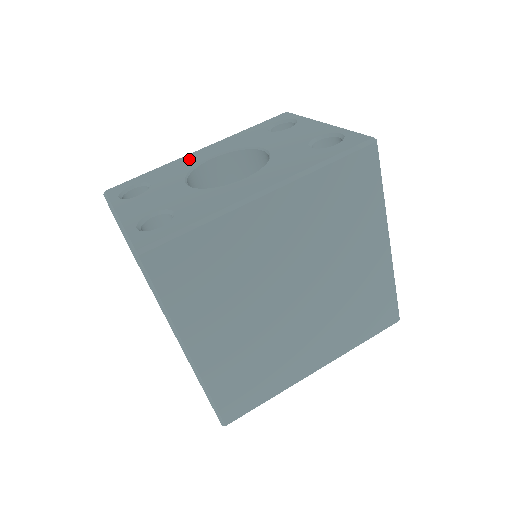
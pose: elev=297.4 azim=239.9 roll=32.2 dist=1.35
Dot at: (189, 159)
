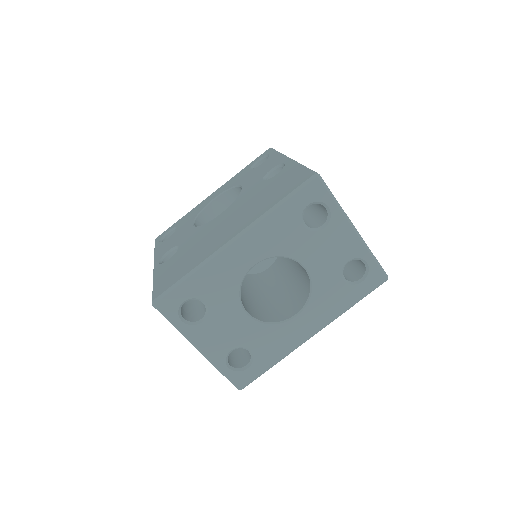
Dot at: (230, 263)
